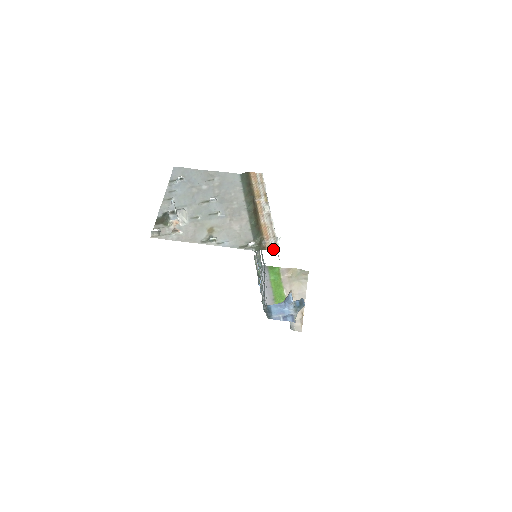
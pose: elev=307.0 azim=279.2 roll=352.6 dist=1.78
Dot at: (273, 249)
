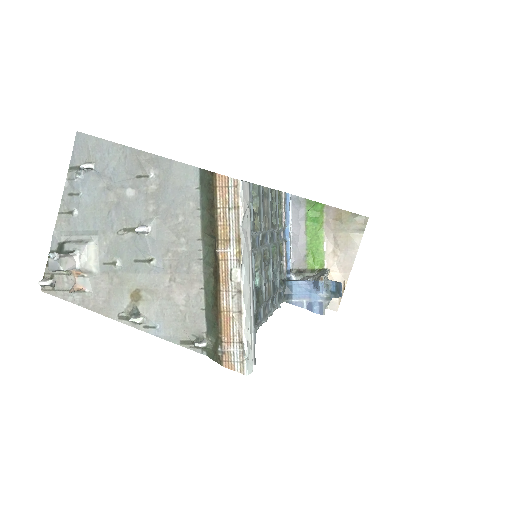
Dot at: (235, 368)
